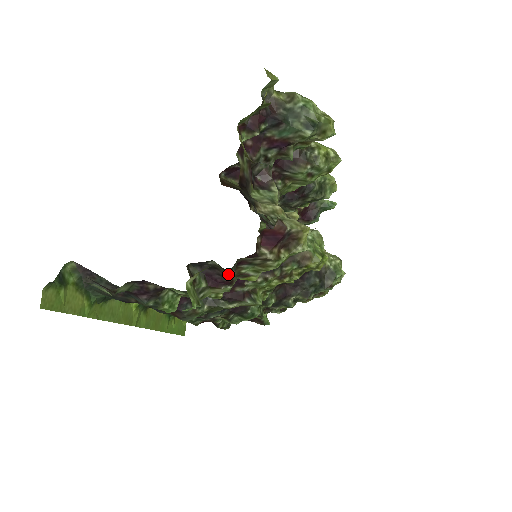
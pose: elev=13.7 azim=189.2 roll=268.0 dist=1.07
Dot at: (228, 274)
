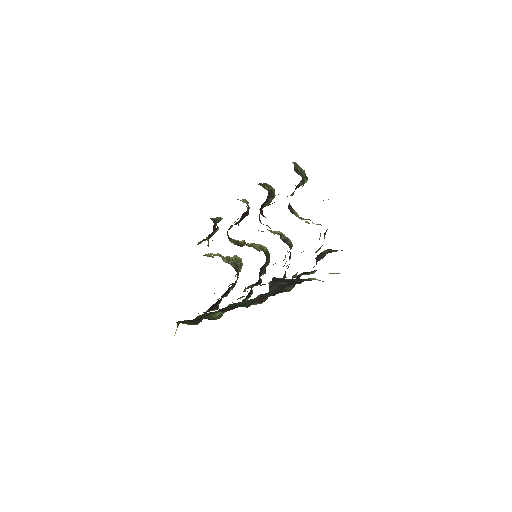
Dot at: (325, 255)
